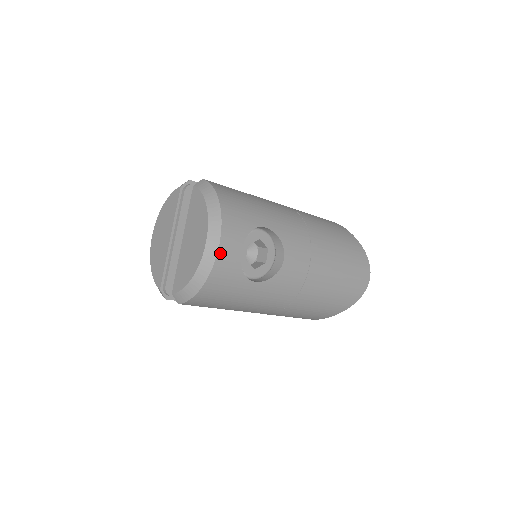
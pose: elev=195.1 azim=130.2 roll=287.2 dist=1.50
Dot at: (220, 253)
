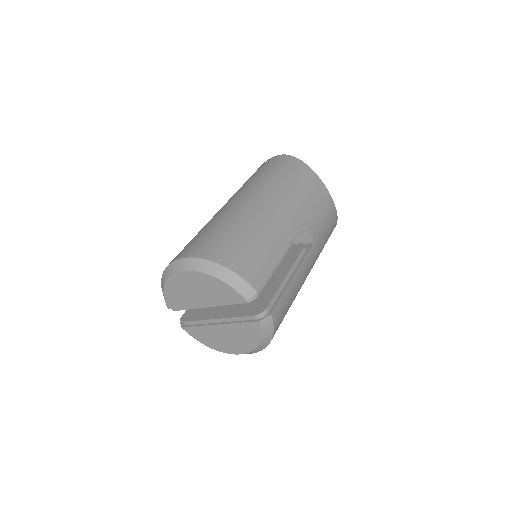
Dot at: occluded
